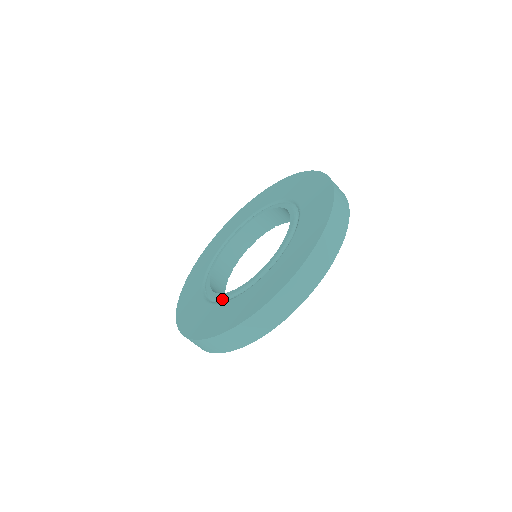
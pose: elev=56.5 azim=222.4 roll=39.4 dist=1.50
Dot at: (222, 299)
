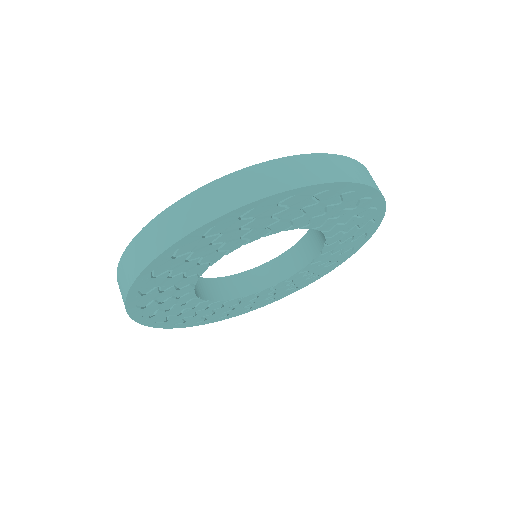
Dot at: occluded
